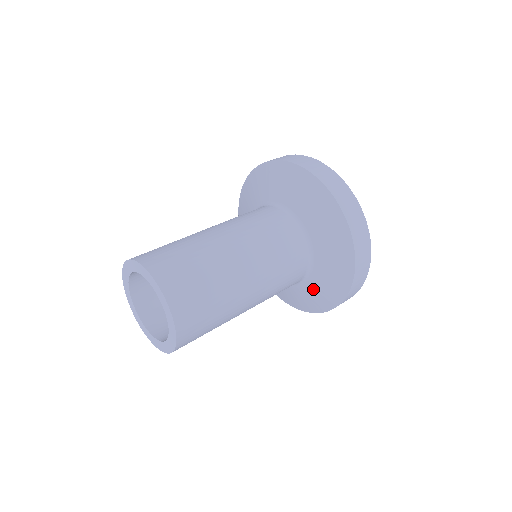
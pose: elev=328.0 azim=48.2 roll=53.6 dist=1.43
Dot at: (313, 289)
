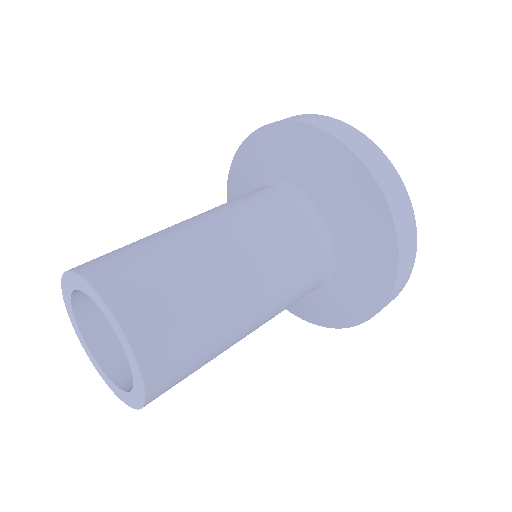
Dot at: (306, 302)
